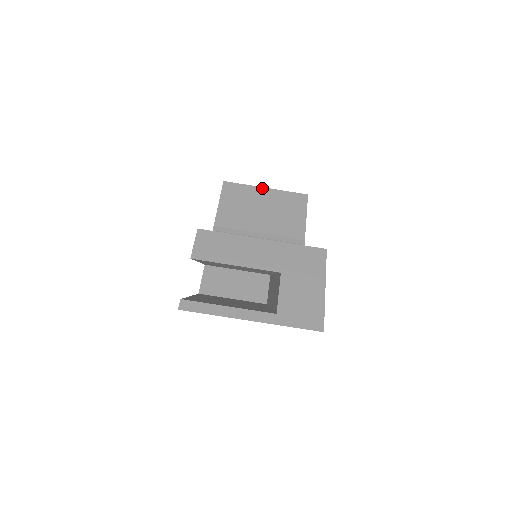
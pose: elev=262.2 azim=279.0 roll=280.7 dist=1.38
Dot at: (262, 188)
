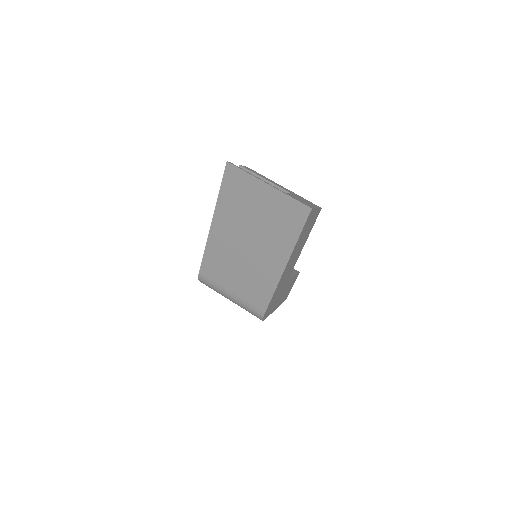
Dot at: occluded
